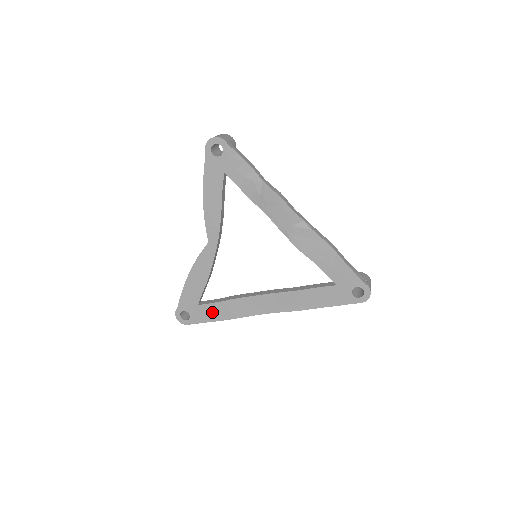
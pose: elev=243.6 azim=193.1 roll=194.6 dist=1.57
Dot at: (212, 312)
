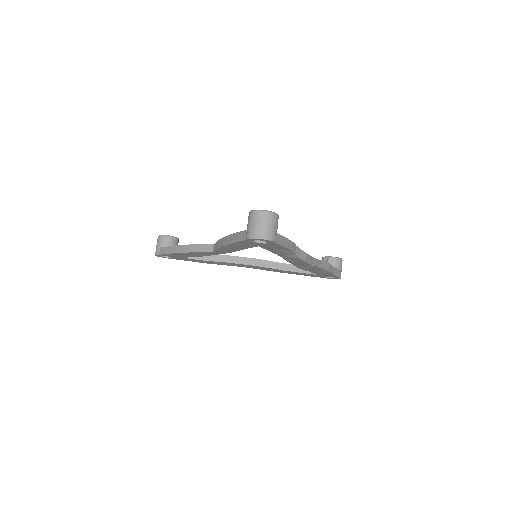
Dot at: occluded
